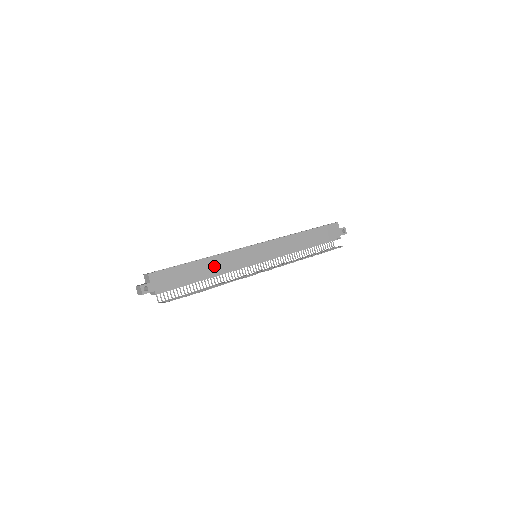
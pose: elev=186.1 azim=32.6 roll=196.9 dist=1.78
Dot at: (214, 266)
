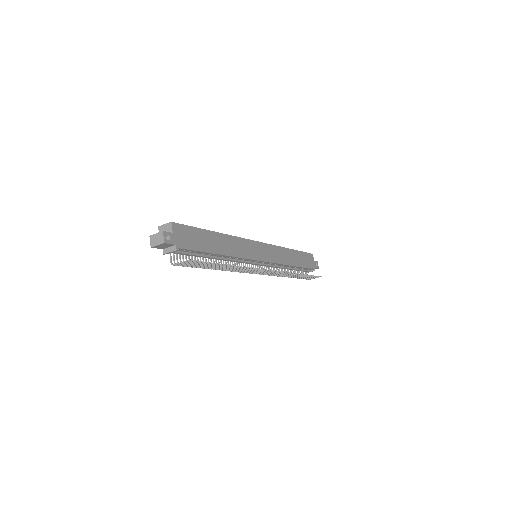
Dot at: (227, 245)
